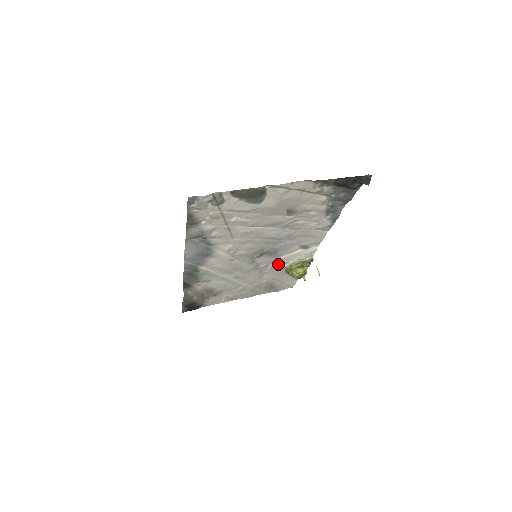
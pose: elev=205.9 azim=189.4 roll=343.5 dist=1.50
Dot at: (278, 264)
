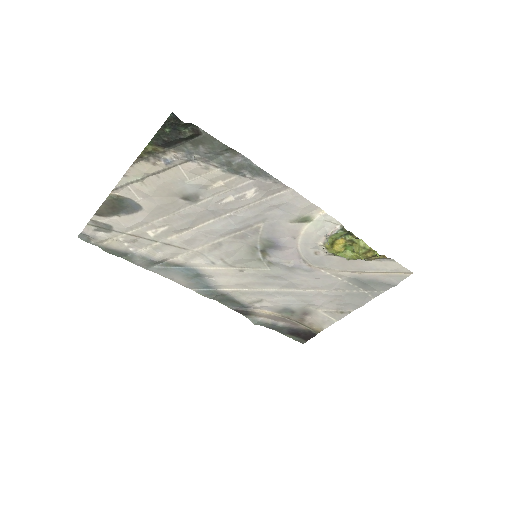
Dot at: (311, 253)
